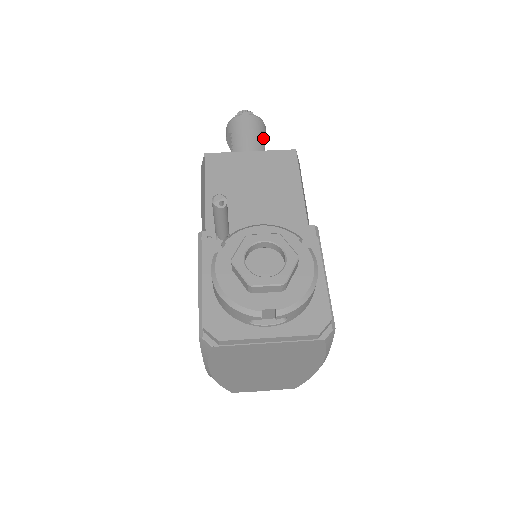
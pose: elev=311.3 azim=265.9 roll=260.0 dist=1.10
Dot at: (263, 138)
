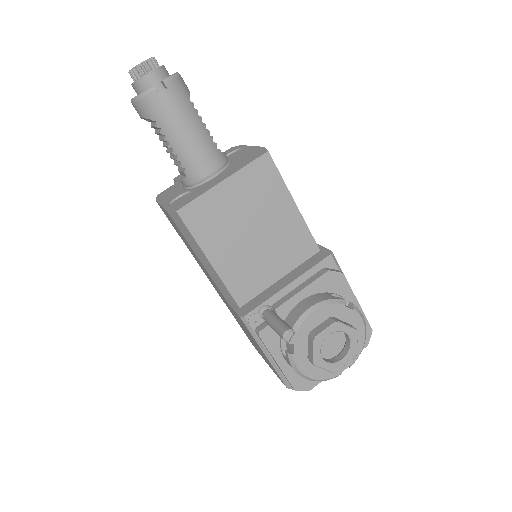
Dot at: (196, 110)
